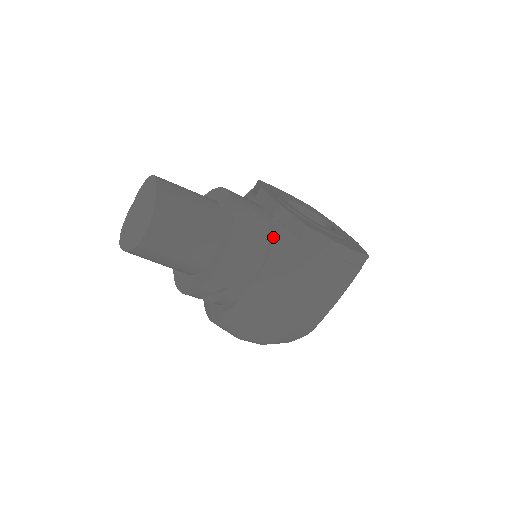
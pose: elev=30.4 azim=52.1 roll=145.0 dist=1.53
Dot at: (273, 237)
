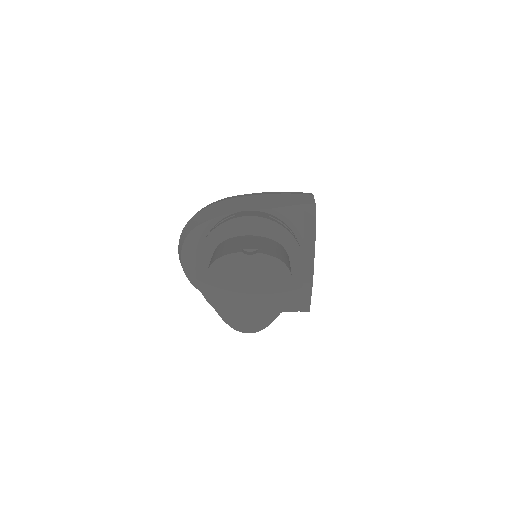
Dot at: occluded
